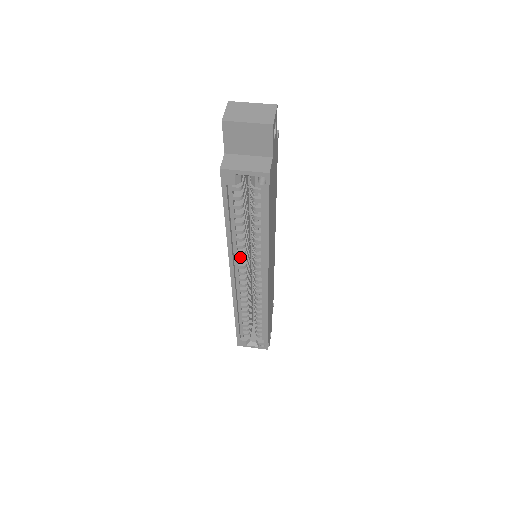
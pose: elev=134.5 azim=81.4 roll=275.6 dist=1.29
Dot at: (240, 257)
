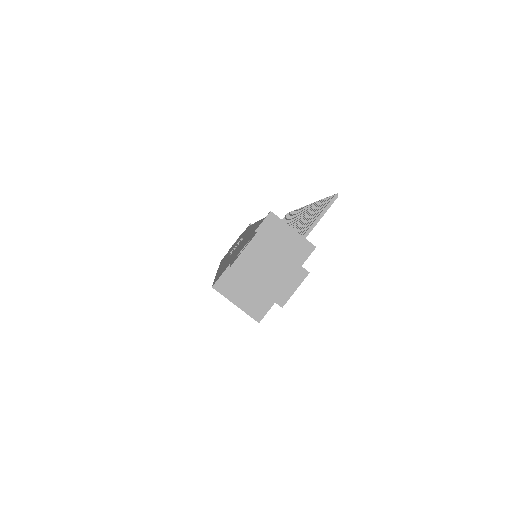
Dot at: occluded
